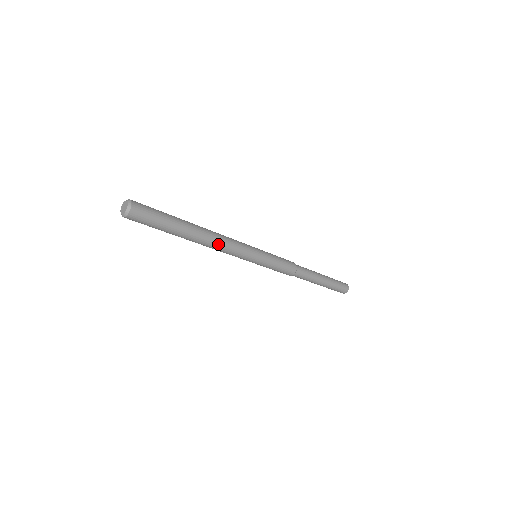
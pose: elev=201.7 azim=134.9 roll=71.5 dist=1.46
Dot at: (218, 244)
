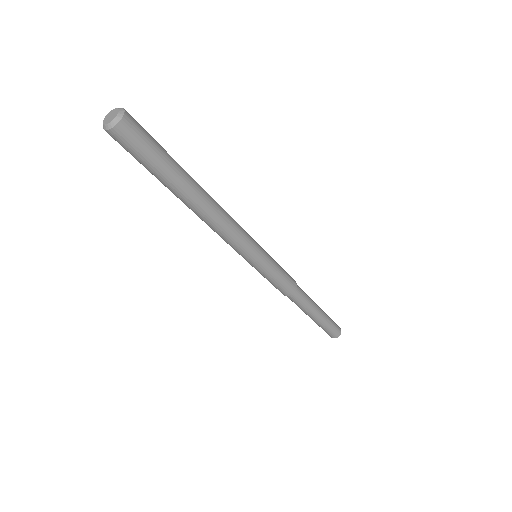
Dot at: (219, 221)
